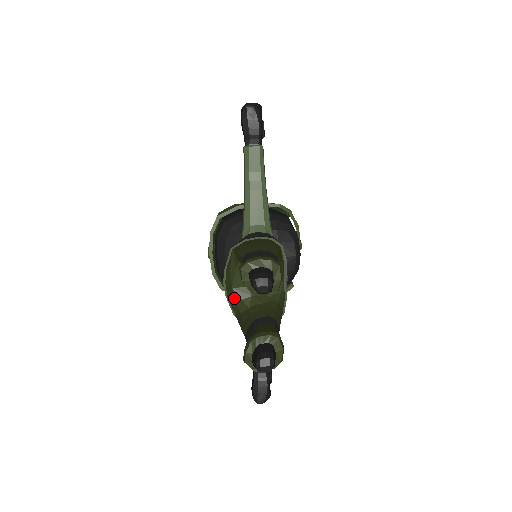
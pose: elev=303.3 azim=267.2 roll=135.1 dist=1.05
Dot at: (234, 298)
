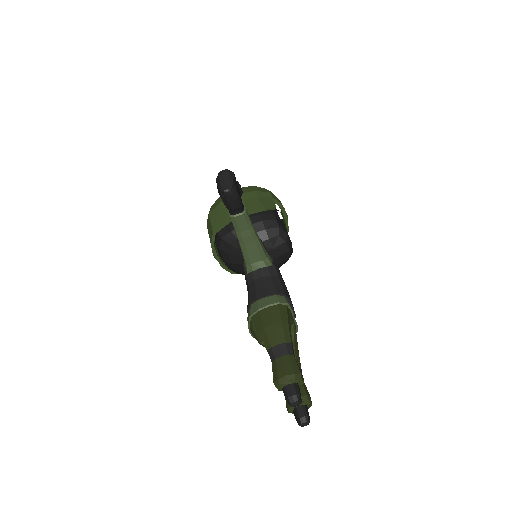
Dot at: (262, 345)
